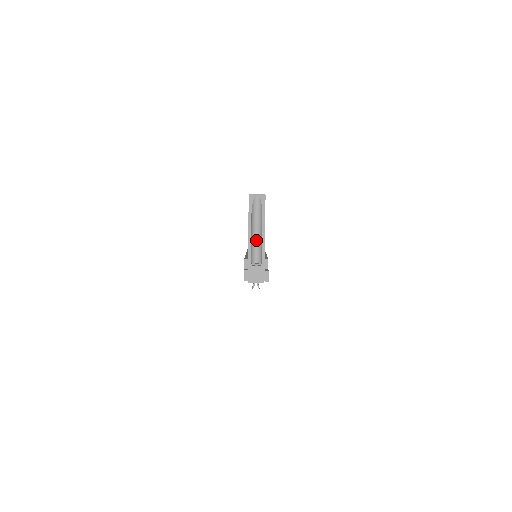
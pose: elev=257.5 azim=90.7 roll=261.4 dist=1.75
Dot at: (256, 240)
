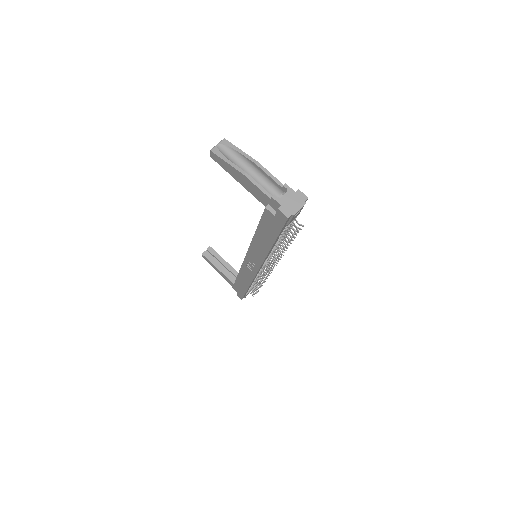
Dot at: (258, 182)
